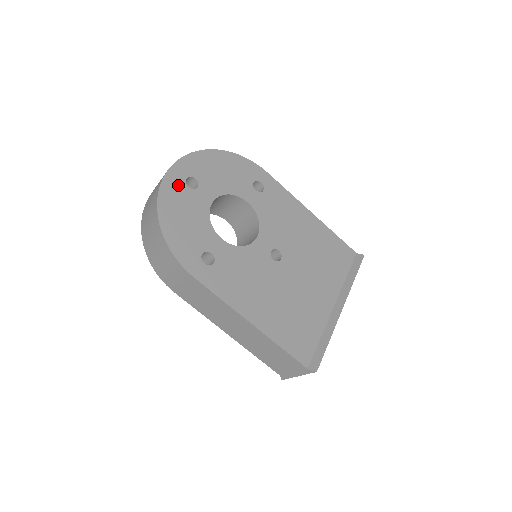
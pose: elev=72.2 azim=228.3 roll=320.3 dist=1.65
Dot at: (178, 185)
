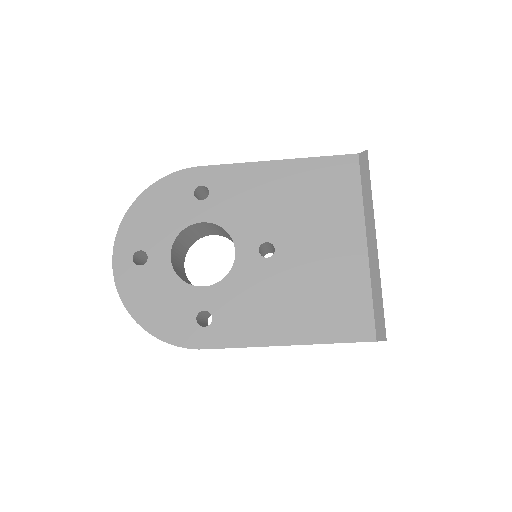
Dot at: (130, 273)
